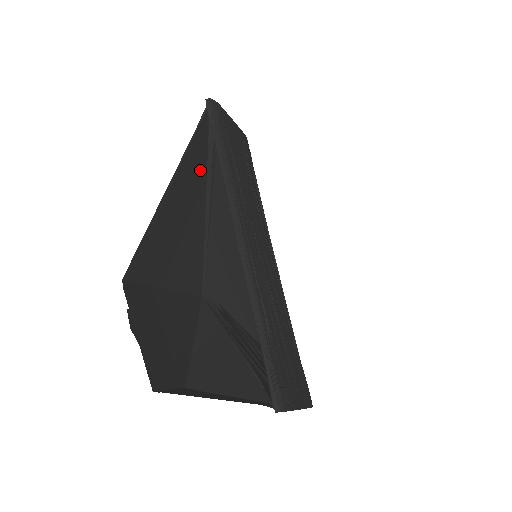
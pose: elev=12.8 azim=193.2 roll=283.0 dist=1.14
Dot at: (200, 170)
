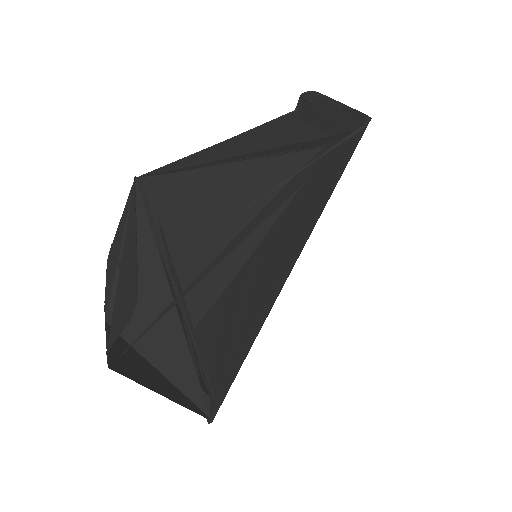
Dot at: occluded
